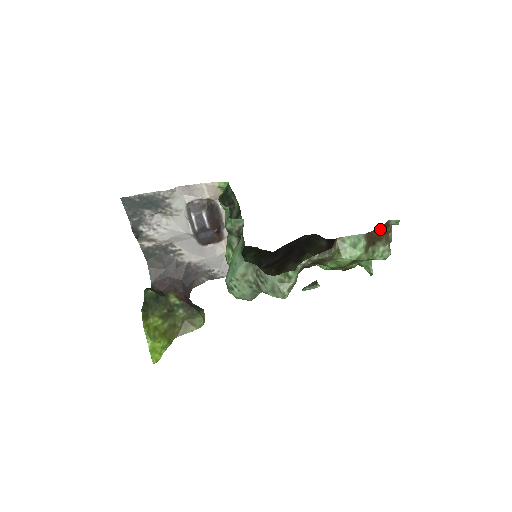
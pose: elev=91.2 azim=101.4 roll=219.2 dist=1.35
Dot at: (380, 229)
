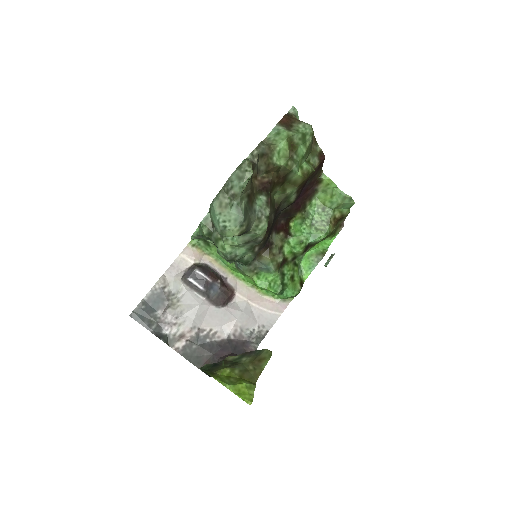
Dot at: (285, 117)
